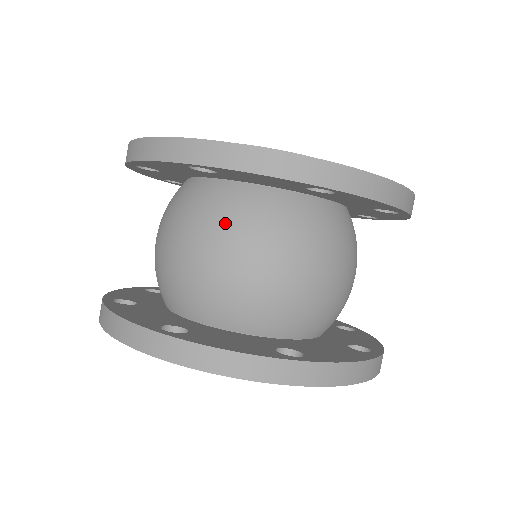
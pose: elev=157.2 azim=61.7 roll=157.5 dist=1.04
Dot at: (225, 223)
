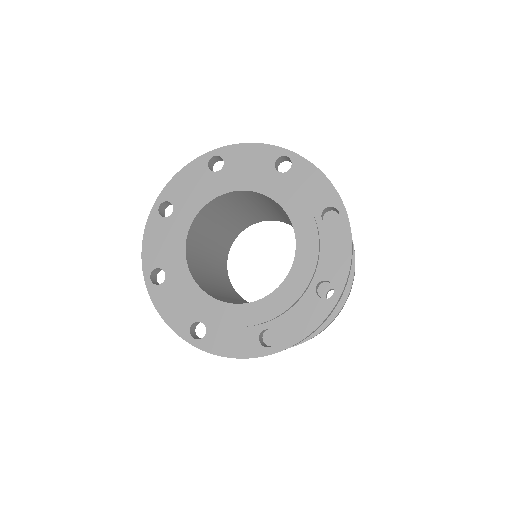
Dot at: occluded
